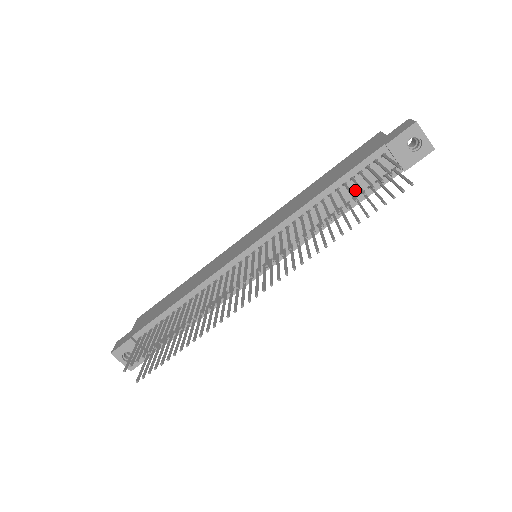
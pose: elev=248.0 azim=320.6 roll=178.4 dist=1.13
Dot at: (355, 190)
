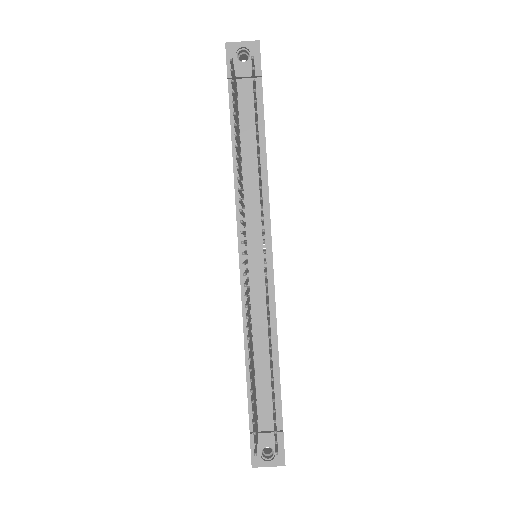
Dot at: (250, 127)
